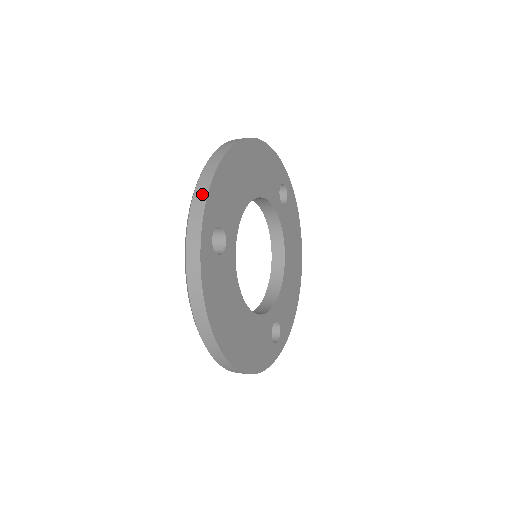
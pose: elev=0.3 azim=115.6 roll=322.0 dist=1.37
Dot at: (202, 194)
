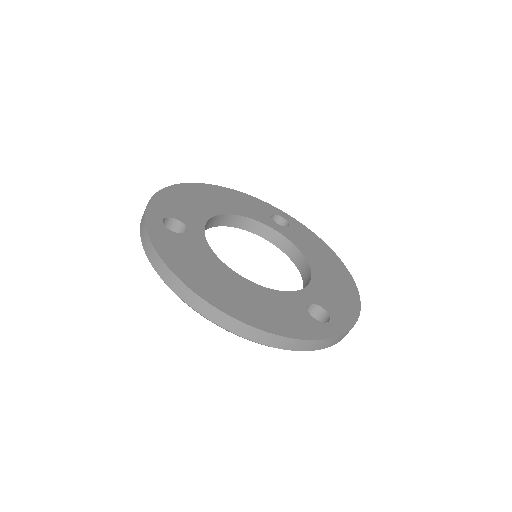
Dot at: occluded
